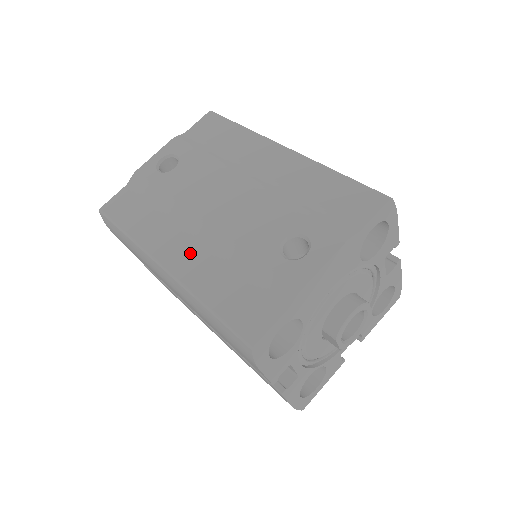
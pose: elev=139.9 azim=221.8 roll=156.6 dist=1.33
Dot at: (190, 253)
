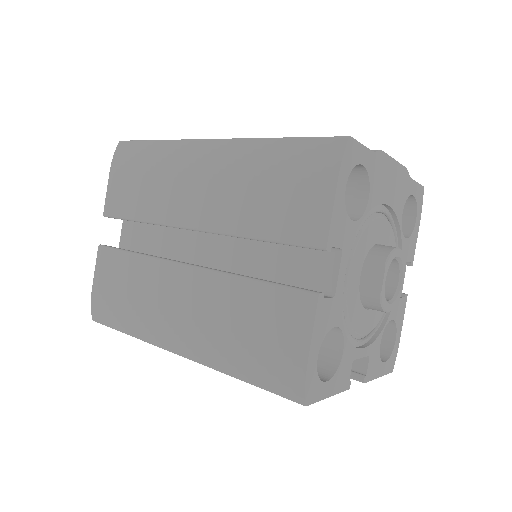
Dot at: occluded
